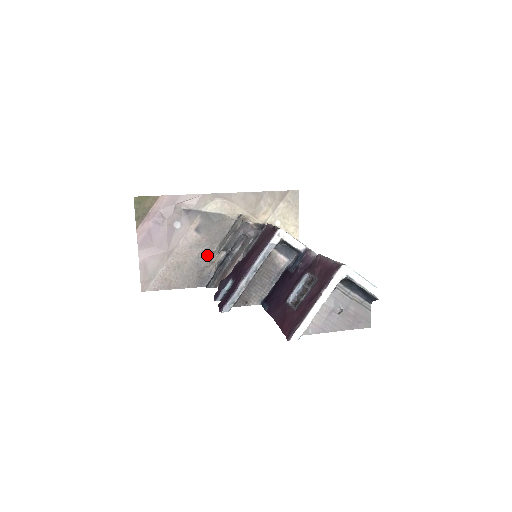
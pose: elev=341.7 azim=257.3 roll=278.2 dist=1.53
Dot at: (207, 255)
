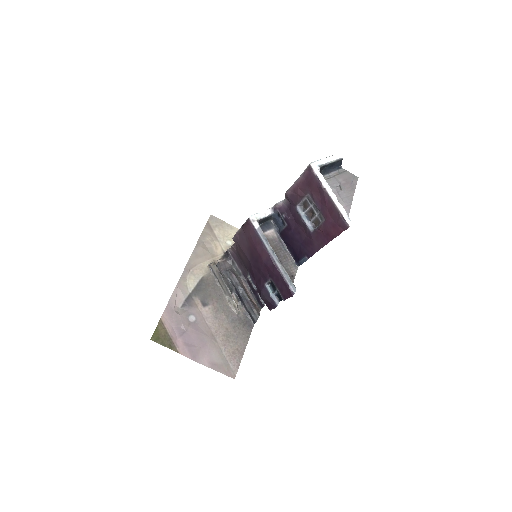
Dot at: (229, 309)
